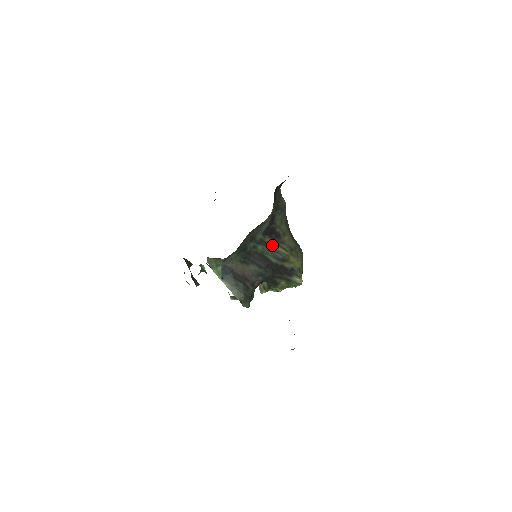
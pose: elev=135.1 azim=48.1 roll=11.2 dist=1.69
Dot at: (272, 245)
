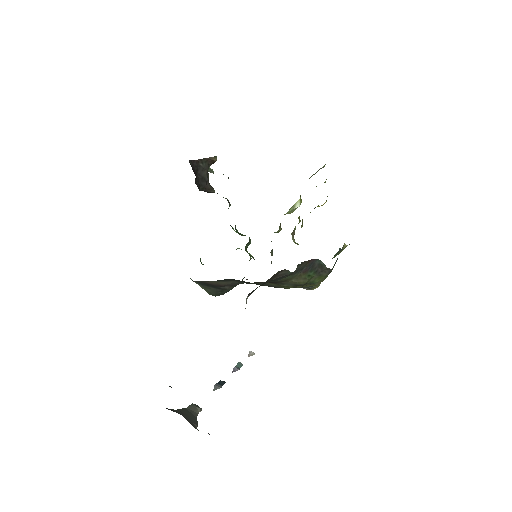
Dot at: occluded
